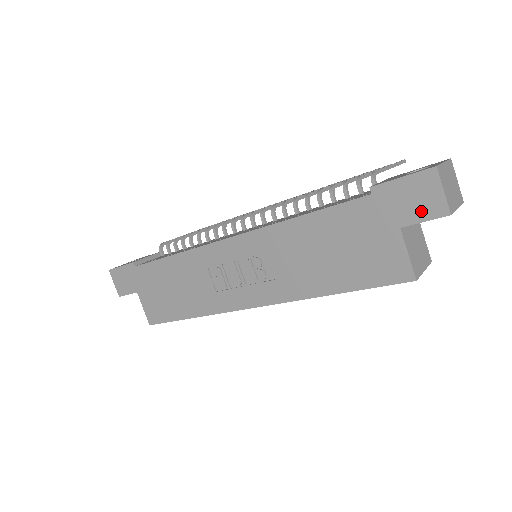
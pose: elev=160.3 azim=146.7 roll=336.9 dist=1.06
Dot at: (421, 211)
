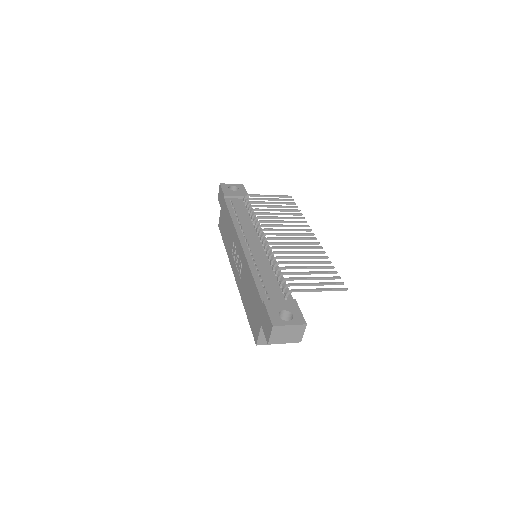
Dot at: (265, 330)
